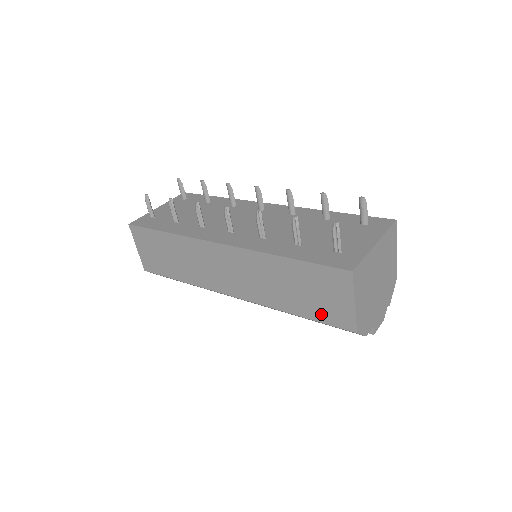
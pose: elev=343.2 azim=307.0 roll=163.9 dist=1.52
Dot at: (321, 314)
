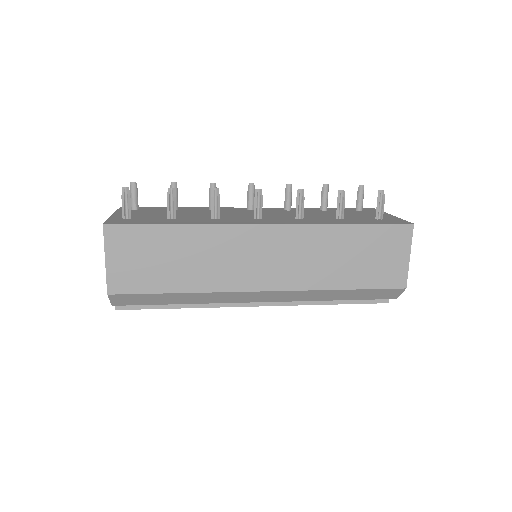
Dot at: (374, 279)
